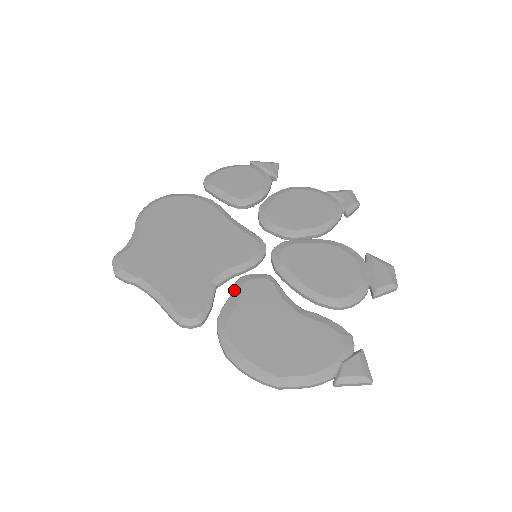
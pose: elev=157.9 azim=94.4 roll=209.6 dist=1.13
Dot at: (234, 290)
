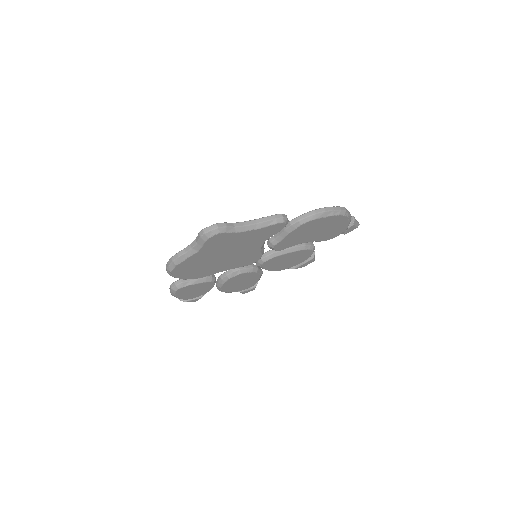
Dot at: (274, 235)
